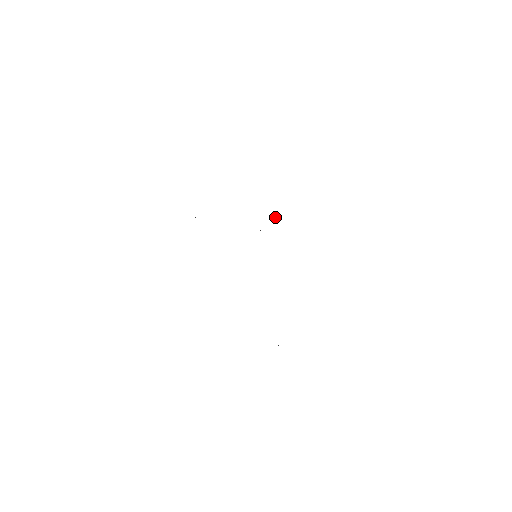
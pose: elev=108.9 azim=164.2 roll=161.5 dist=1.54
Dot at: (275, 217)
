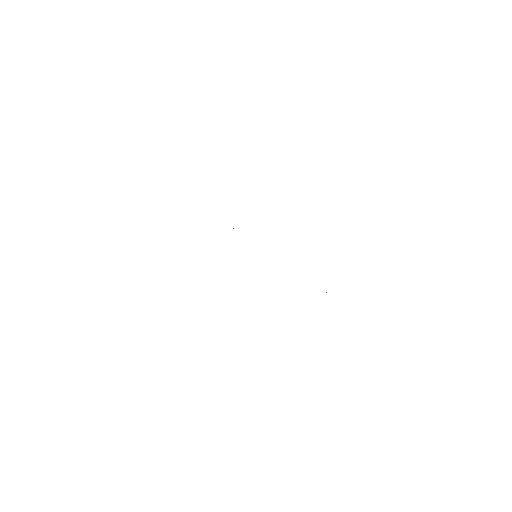
Dot at: occluded
